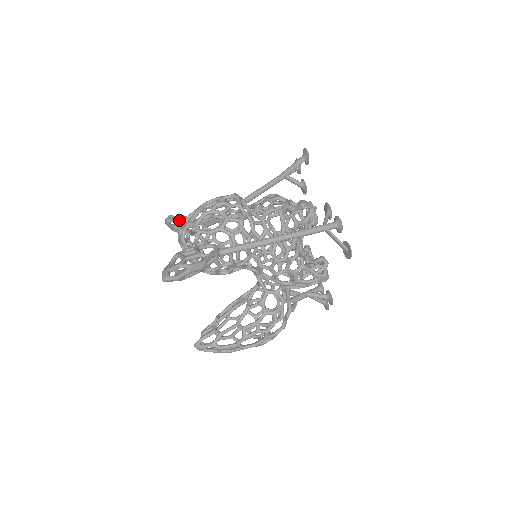
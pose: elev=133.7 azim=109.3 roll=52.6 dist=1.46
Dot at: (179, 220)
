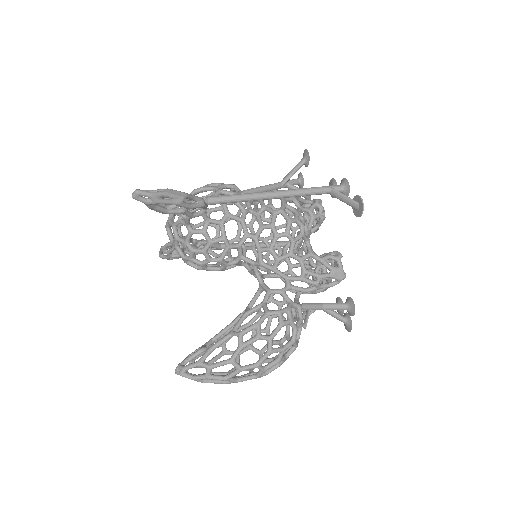
Dot at: (174, 252)
